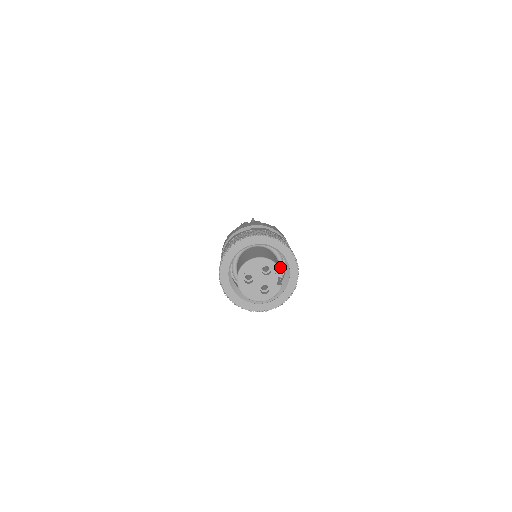
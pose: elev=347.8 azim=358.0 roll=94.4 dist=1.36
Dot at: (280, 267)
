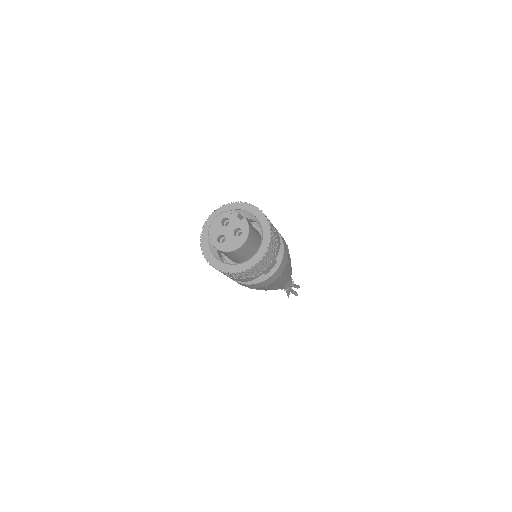
Dot at: (255, 227)
